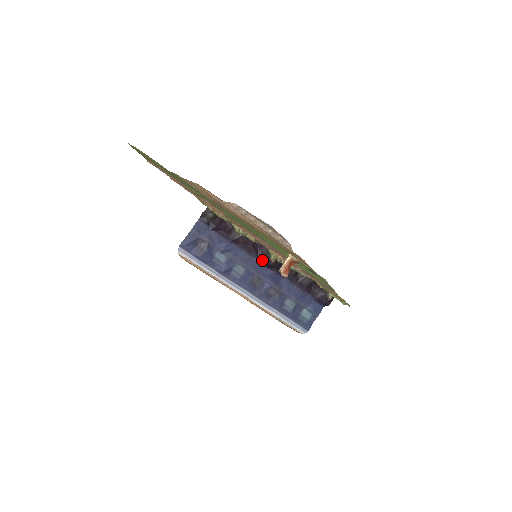
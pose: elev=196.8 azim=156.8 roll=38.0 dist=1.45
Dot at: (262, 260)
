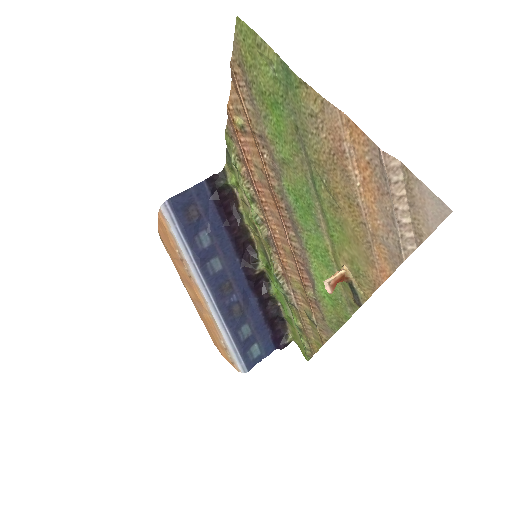
Dot at: (245, 265)
